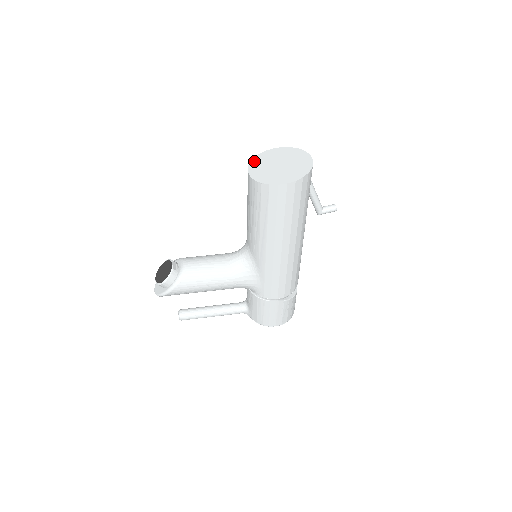
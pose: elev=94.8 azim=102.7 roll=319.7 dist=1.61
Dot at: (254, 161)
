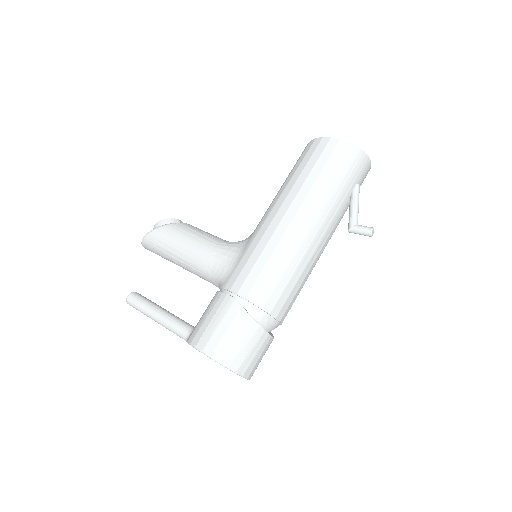
Dot at: occluded
